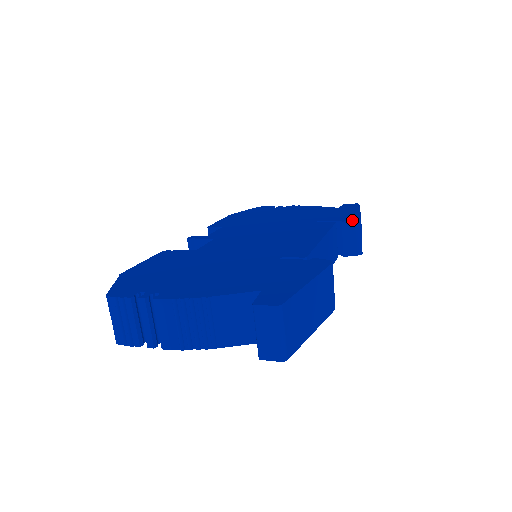
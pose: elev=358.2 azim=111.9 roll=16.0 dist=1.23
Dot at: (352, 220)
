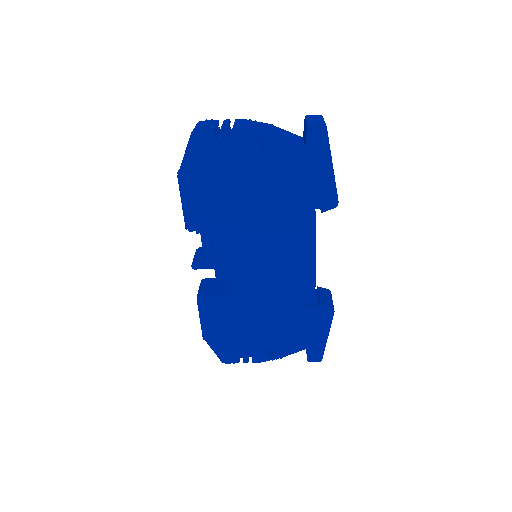
Dot at: (325, 289)
